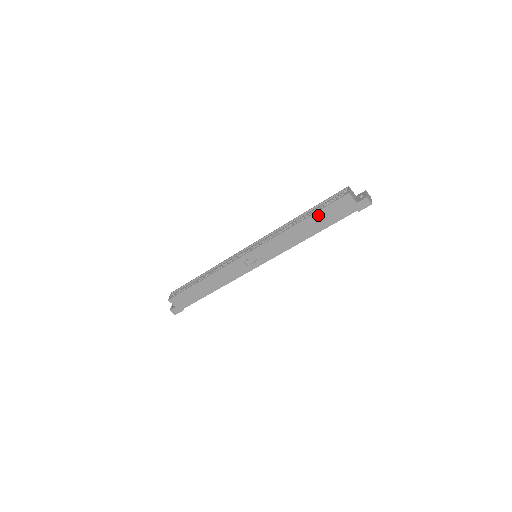
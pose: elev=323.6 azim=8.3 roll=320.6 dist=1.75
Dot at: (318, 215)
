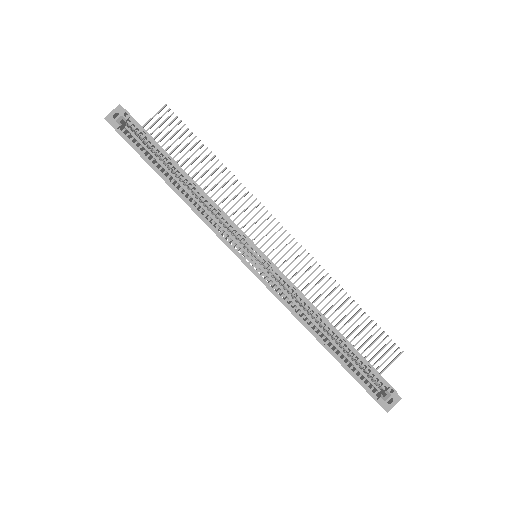
Dot at: occluded
